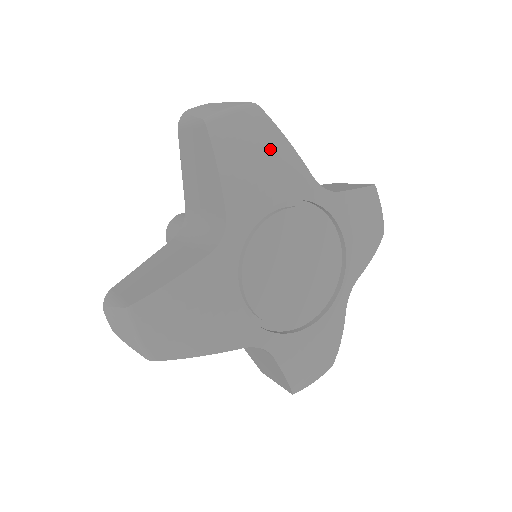
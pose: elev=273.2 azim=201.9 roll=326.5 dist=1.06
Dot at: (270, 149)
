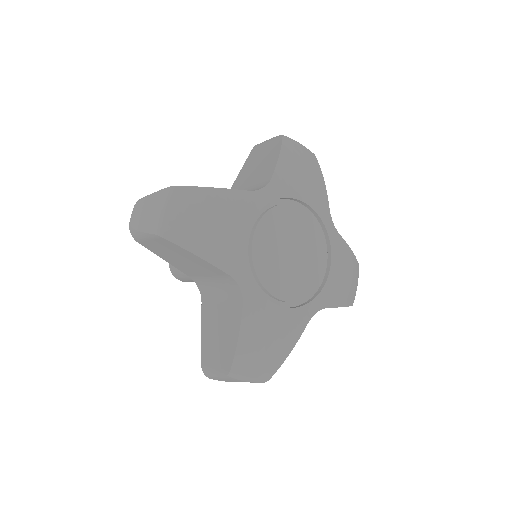
Dot at: (211, 207)
